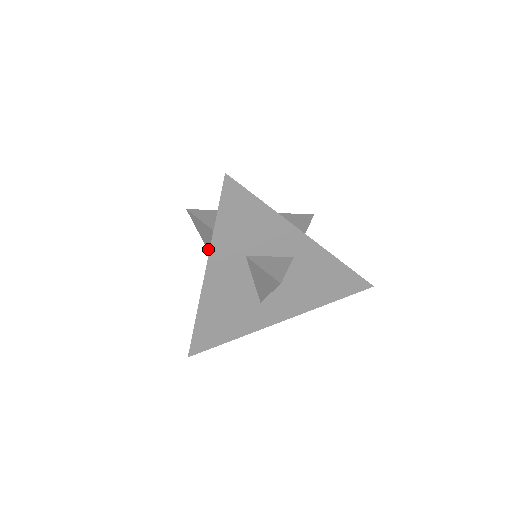
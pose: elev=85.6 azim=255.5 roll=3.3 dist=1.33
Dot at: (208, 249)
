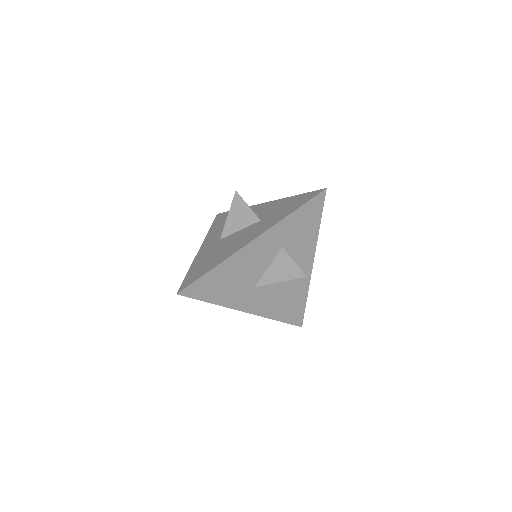
Dot at: (226, 228)
